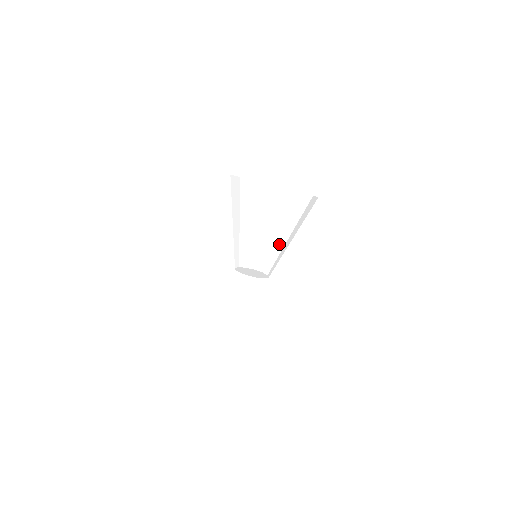
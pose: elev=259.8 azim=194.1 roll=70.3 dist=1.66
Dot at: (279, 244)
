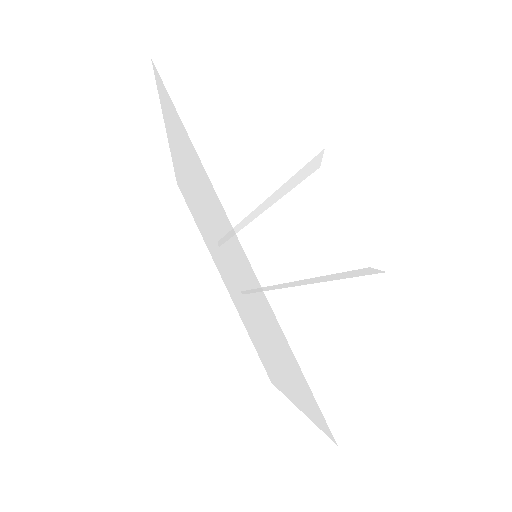
Dot at: (293, 283)
